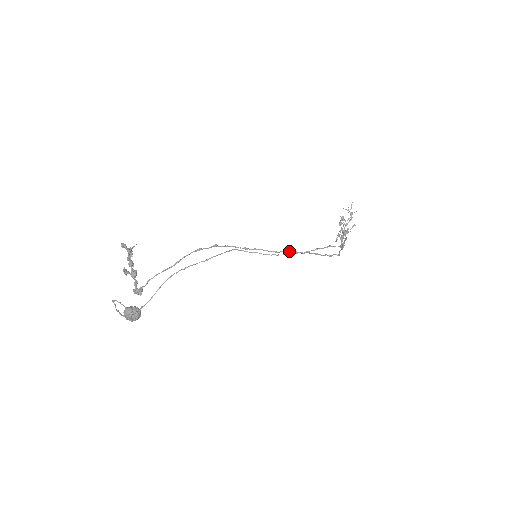
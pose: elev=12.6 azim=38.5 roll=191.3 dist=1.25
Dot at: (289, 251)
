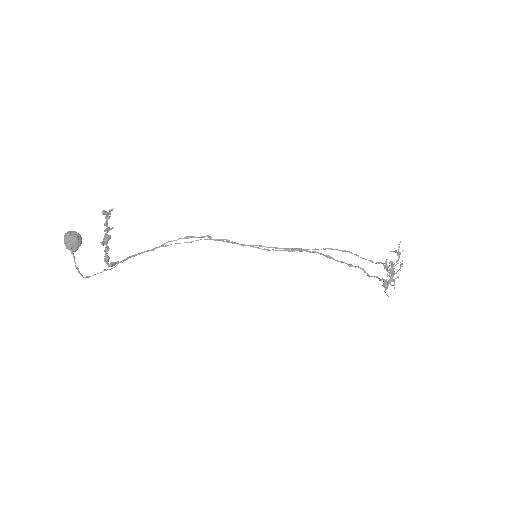
Dot at: (293, 248)
